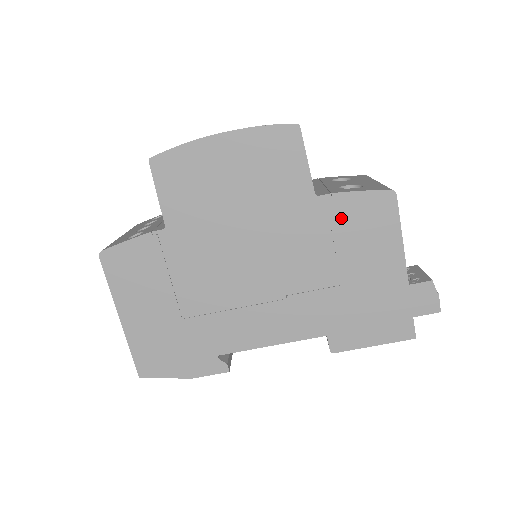
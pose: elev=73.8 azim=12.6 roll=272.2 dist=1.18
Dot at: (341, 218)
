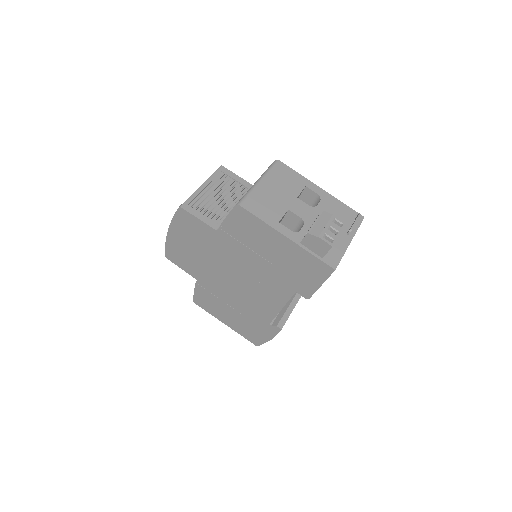
Dot at: (236, 233)
